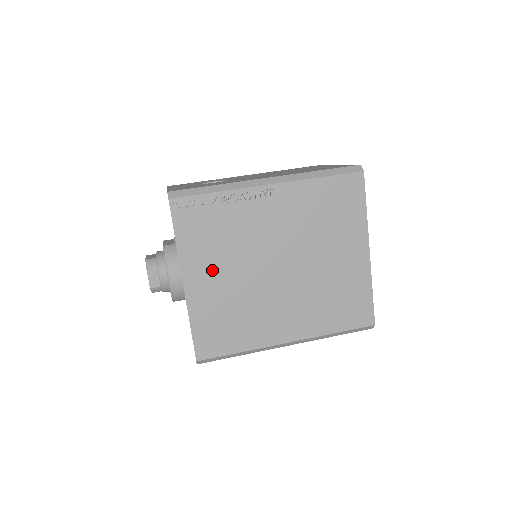
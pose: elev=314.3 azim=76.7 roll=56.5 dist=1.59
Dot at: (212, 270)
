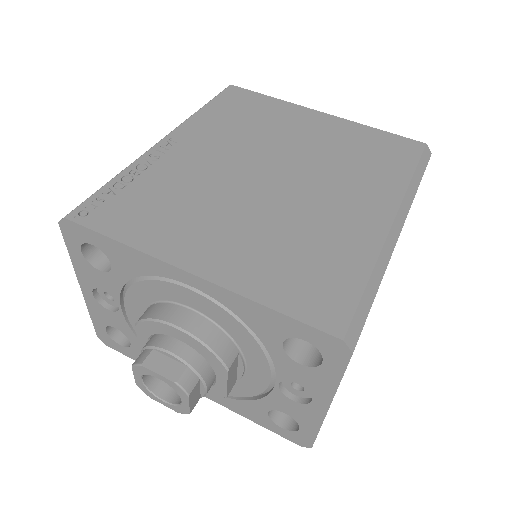
Dot at: (206, 233)
